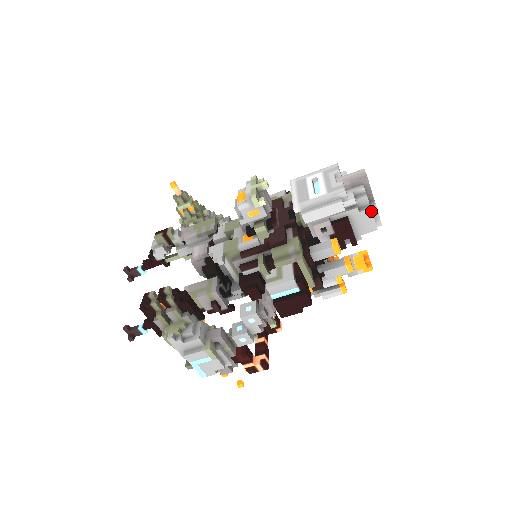
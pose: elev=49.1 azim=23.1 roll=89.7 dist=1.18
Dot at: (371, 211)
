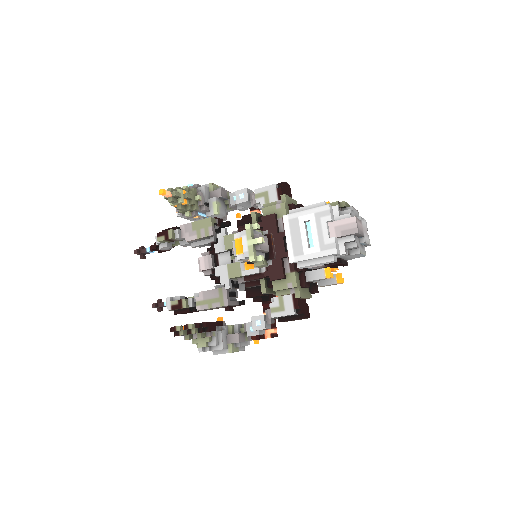
Dot at: (361, 254)
